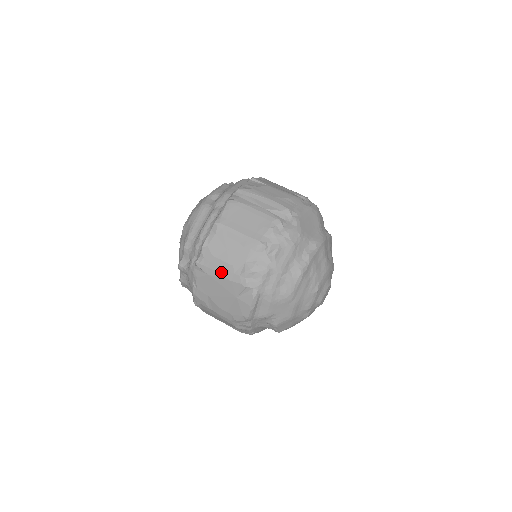
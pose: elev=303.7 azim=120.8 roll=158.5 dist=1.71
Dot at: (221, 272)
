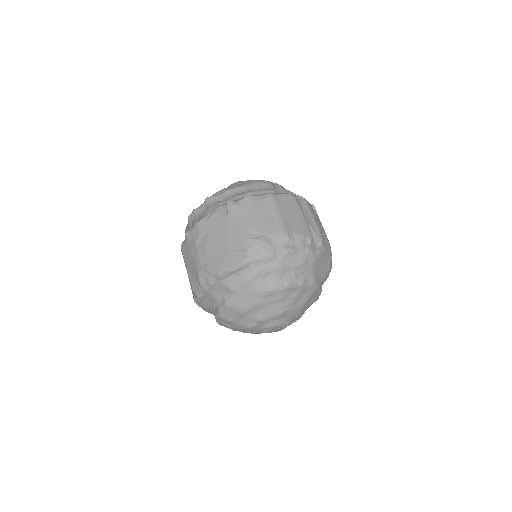
Dot at: (240, 224)
